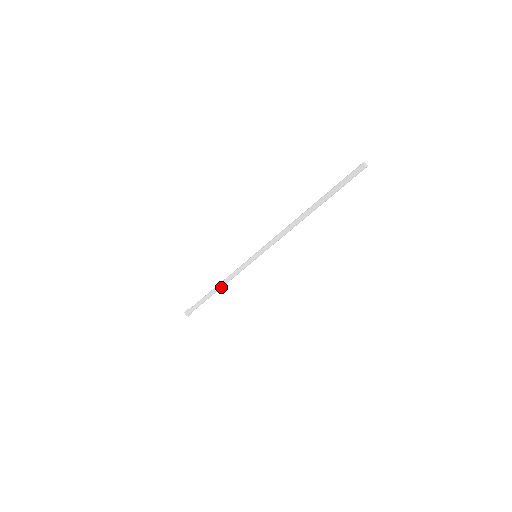
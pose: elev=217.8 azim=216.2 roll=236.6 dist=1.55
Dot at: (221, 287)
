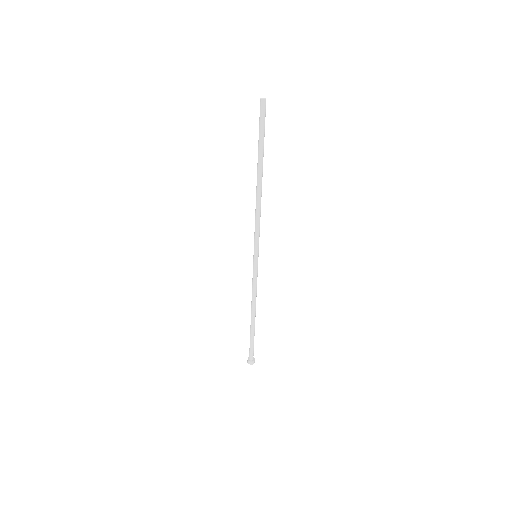
Dot at: (254, 311)
